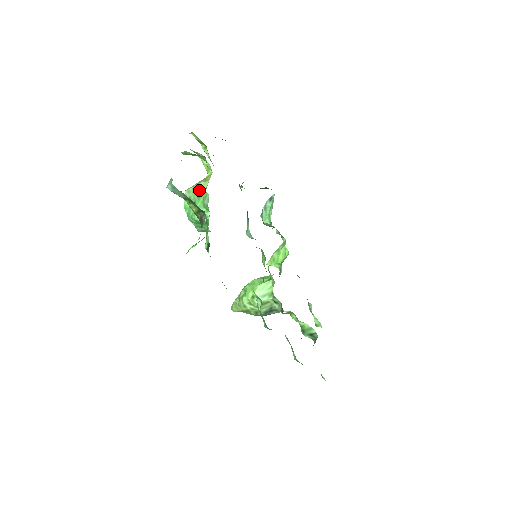
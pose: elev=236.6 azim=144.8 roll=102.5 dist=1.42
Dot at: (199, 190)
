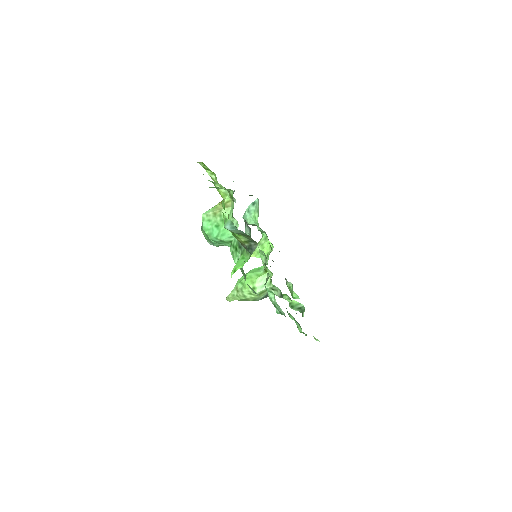
Dot at: (222, 215)
